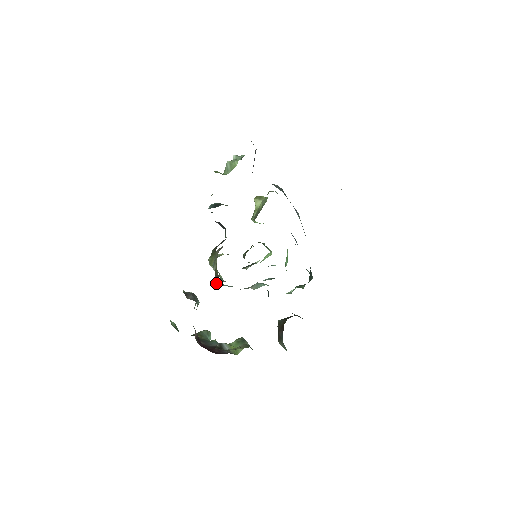
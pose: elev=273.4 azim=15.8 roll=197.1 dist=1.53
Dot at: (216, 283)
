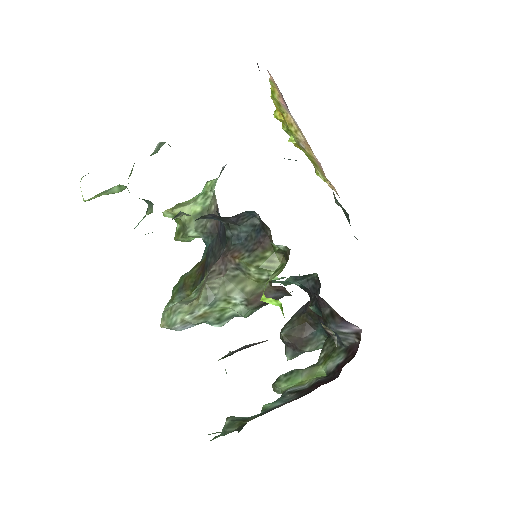
Dot at: (244, 316)
